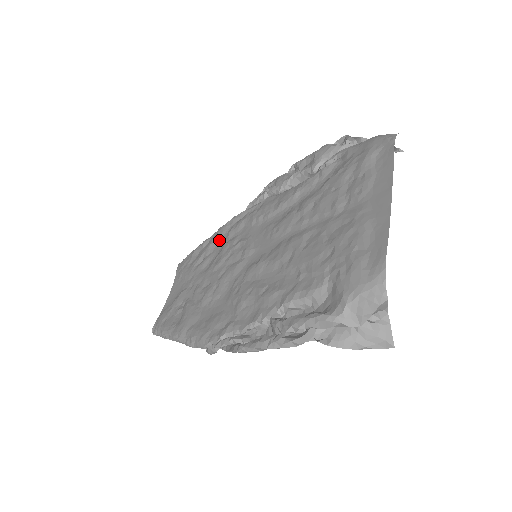
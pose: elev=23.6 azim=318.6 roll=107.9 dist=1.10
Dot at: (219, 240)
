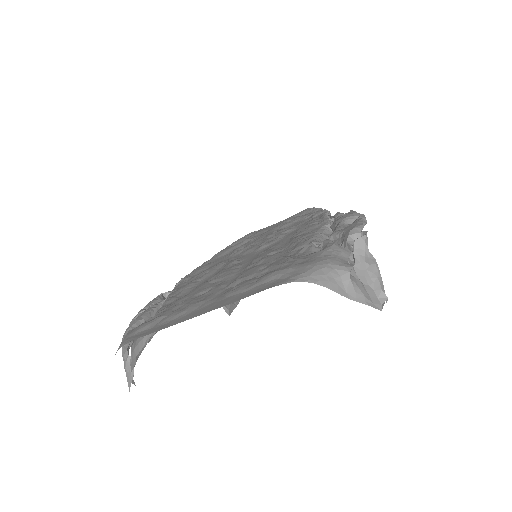
Dot at: (306, 218)
